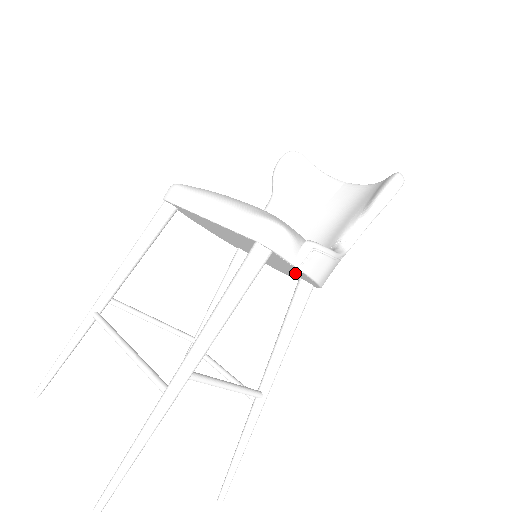
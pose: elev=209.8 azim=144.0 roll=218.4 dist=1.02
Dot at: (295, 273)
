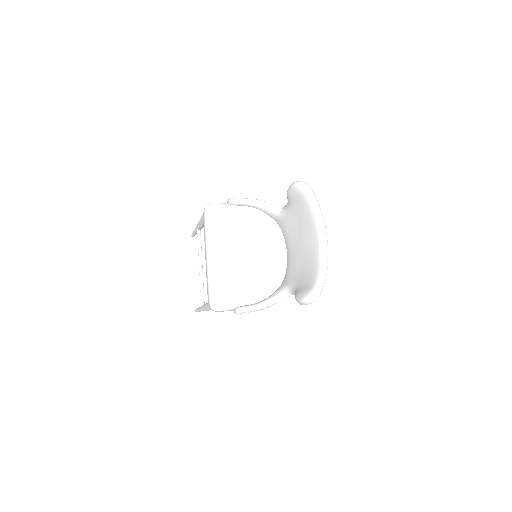
Dot at: occluded
